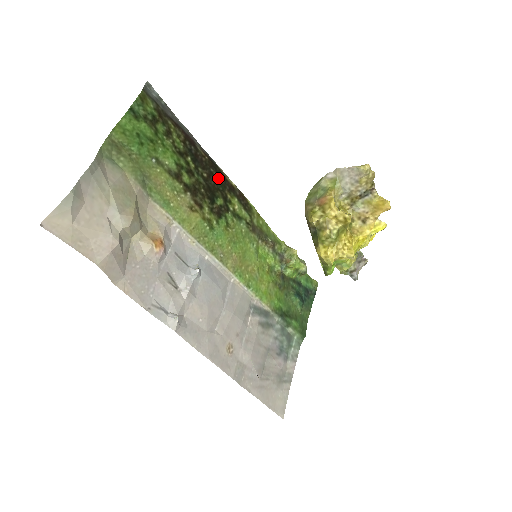
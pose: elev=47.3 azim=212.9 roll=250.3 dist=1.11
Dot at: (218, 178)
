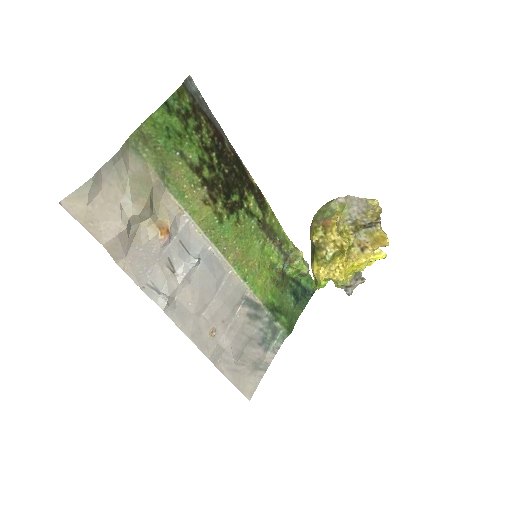
Dot at: (239, 175)
